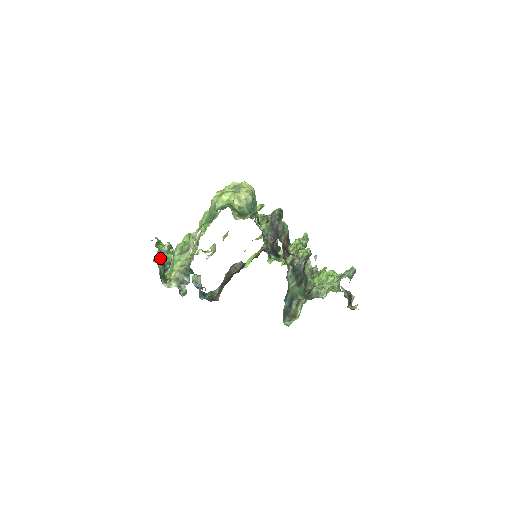
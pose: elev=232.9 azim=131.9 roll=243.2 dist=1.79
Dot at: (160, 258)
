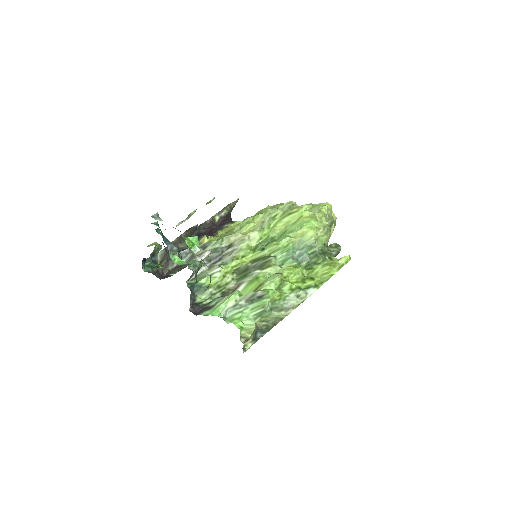
Dot at: occluded
